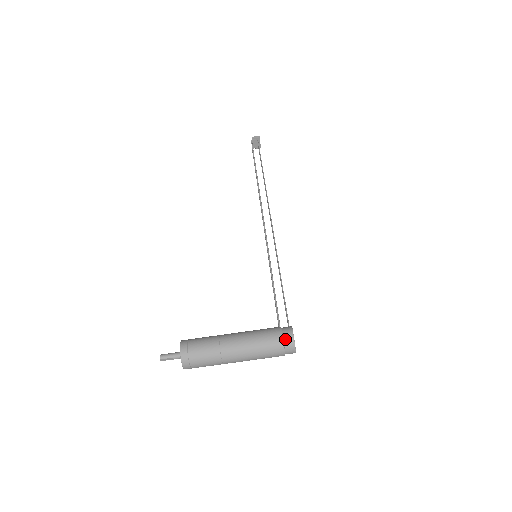
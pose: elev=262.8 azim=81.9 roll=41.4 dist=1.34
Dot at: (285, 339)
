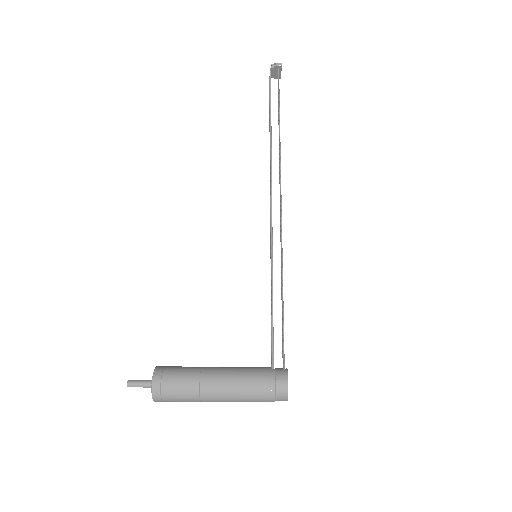
Dot at: (278, 390)
